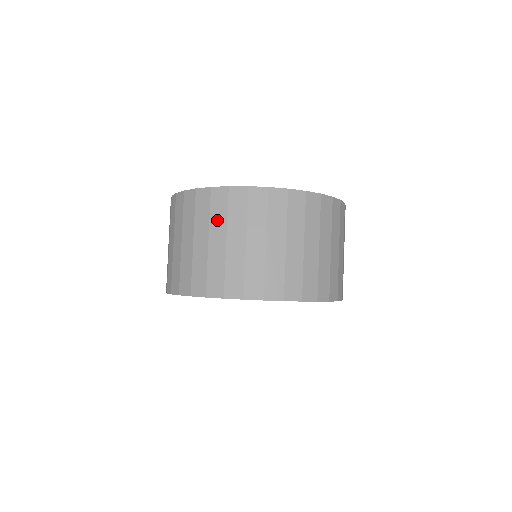
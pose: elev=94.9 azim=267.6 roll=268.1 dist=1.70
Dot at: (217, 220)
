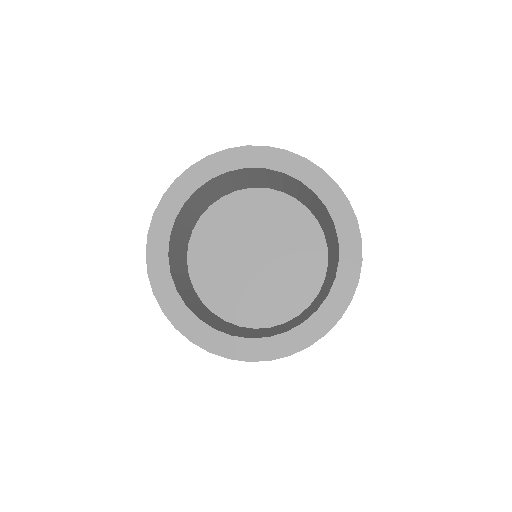
Dot at: occluded
